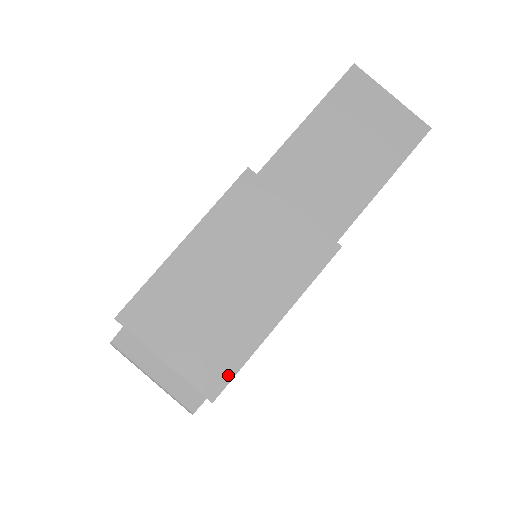
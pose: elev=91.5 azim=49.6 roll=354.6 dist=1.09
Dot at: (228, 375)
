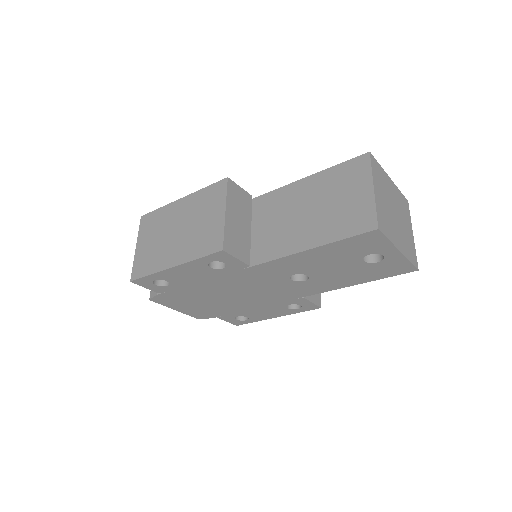
Dot at: (143, 274)
